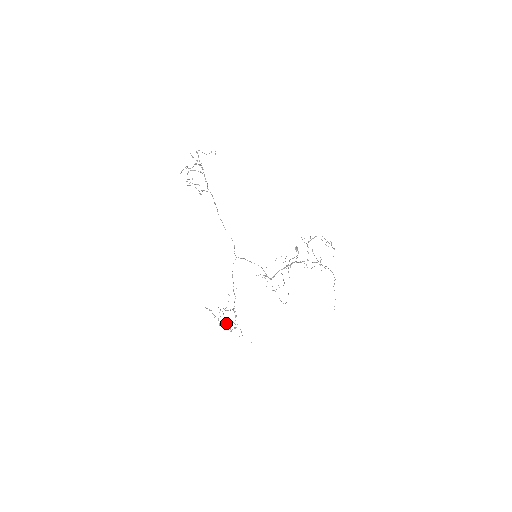
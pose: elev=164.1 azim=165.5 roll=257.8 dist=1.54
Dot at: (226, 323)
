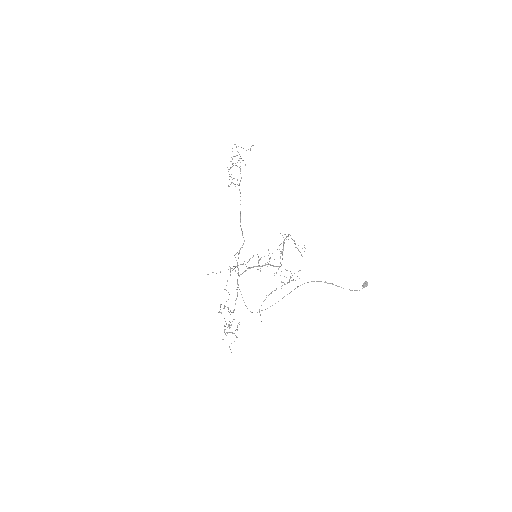
Dot at: occluded
